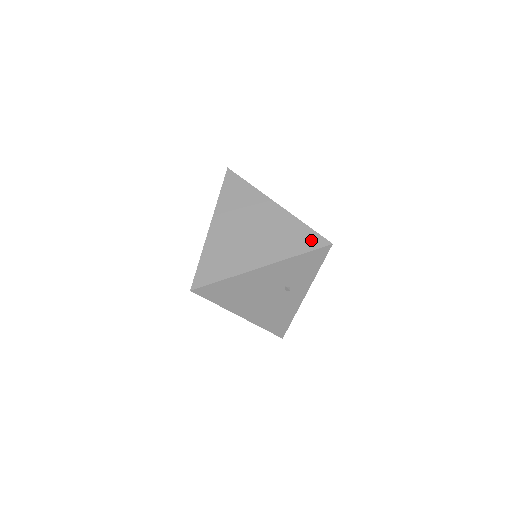
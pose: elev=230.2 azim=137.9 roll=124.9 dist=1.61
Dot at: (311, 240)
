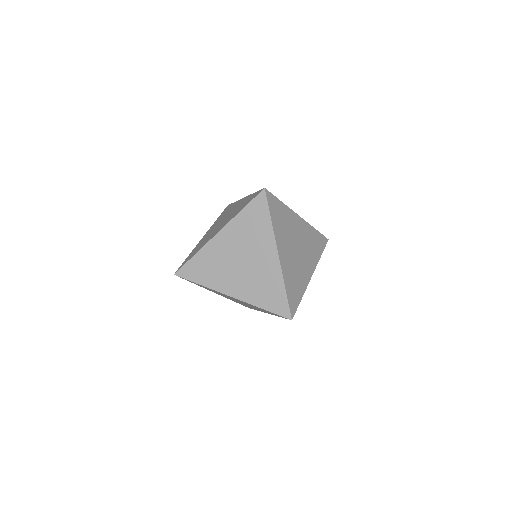
Dot at: (322, 241)
